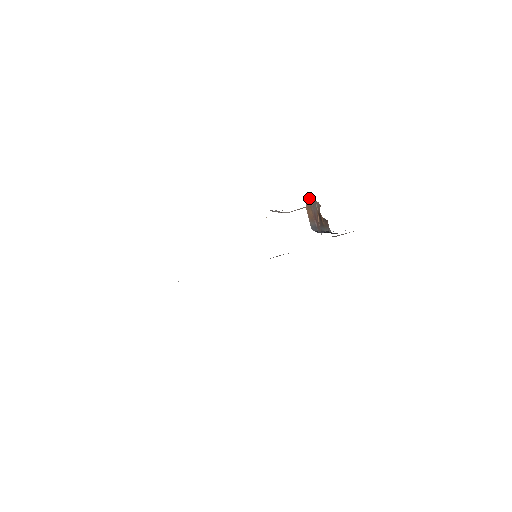
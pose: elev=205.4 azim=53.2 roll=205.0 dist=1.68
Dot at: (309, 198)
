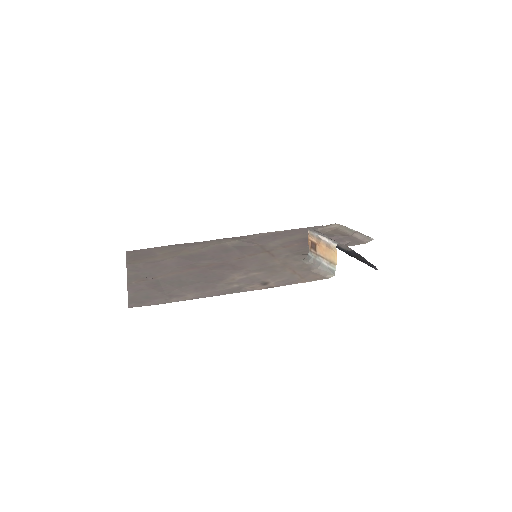
Dot at: (365, 235)
